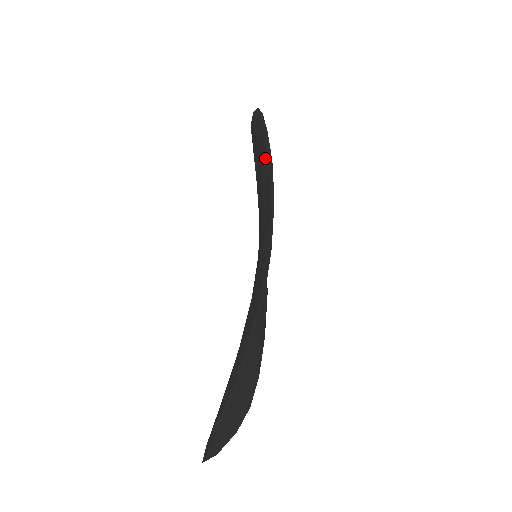
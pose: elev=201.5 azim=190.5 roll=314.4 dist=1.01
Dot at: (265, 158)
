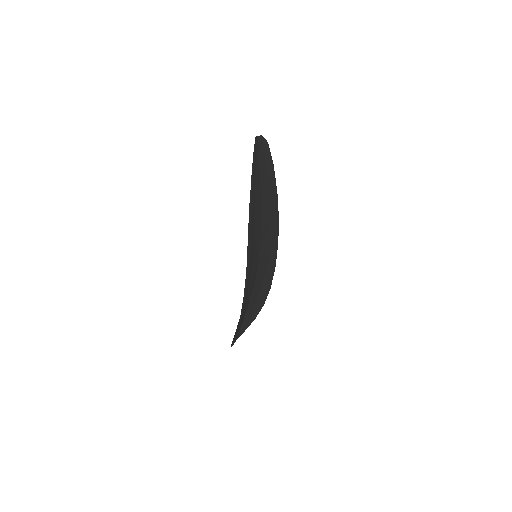
Dot at: occluded
